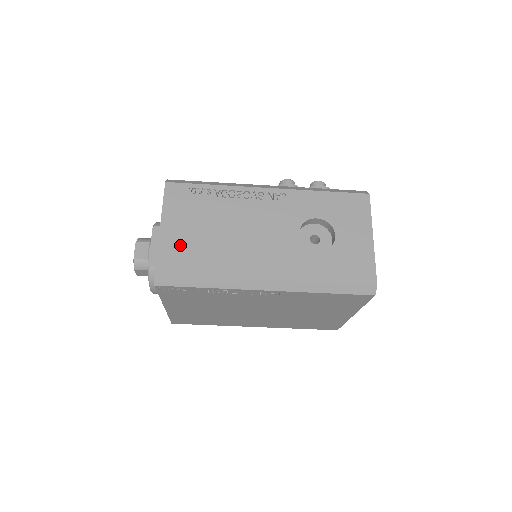
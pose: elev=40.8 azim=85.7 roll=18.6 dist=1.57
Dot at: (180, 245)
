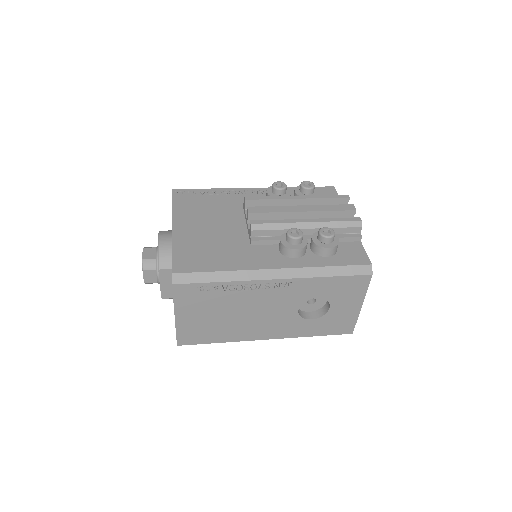
Dot at: (195, 327)
